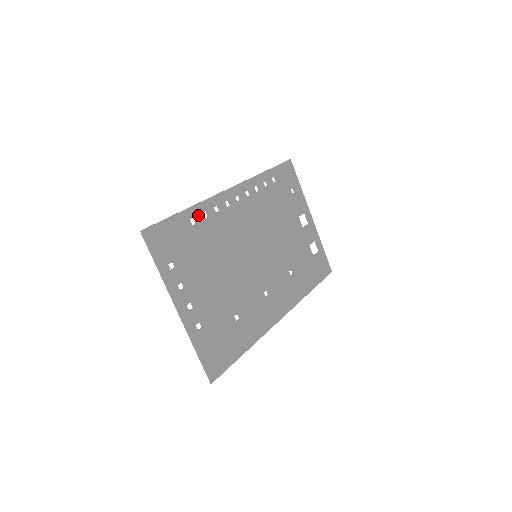
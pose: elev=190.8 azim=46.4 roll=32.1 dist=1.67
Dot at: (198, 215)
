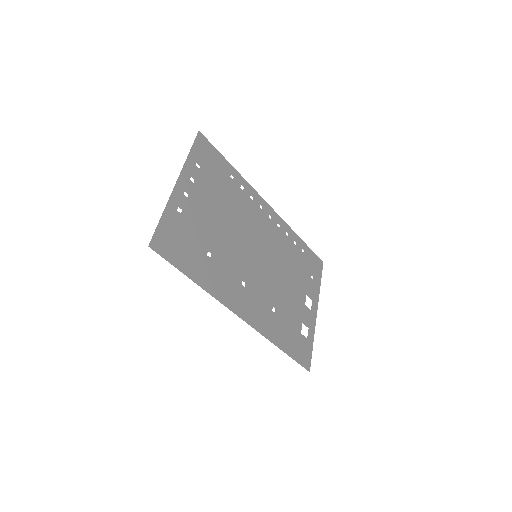
Dot at: (238, 180)
